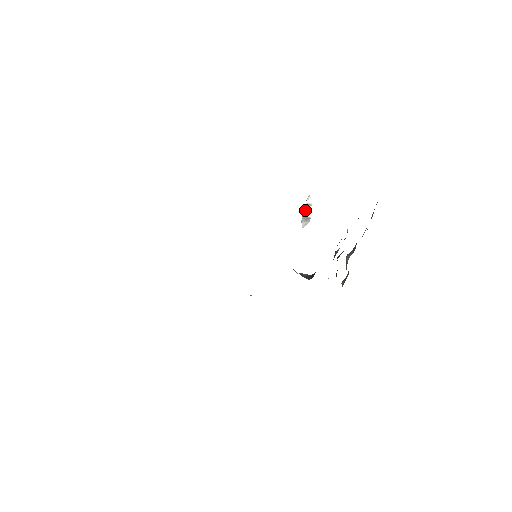
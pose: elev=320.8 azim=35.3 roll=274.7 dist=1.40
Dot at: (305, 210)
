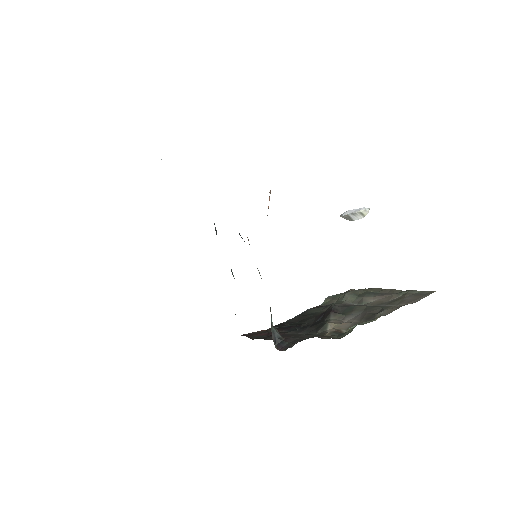
Dot at: (354, 213)
